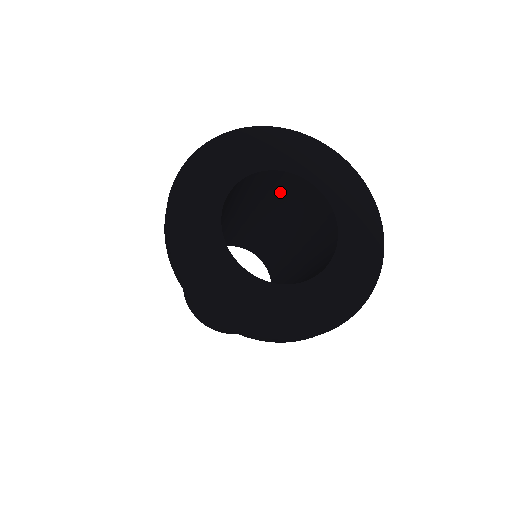
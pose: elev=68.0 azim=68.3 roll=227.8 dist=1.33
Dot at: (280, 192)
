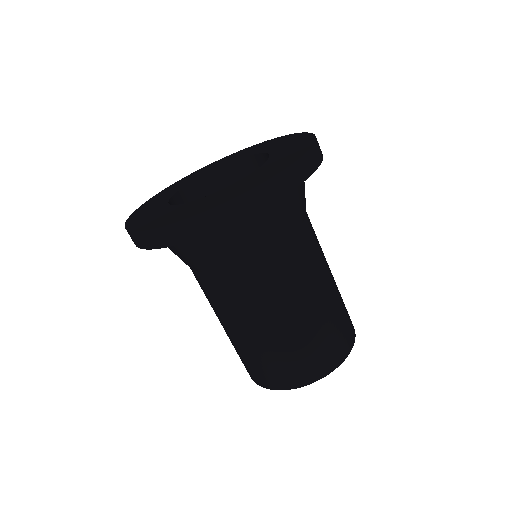
Dot at: occluded
